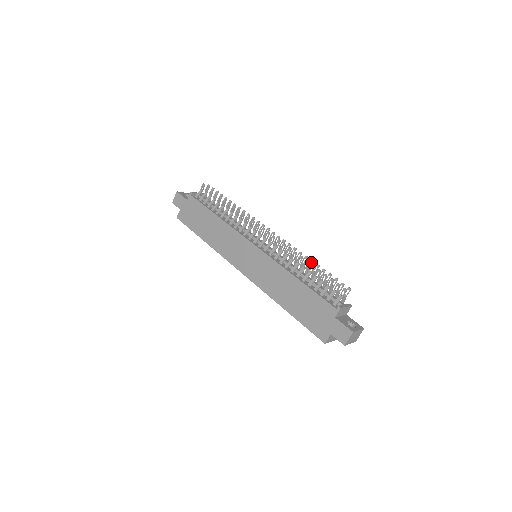
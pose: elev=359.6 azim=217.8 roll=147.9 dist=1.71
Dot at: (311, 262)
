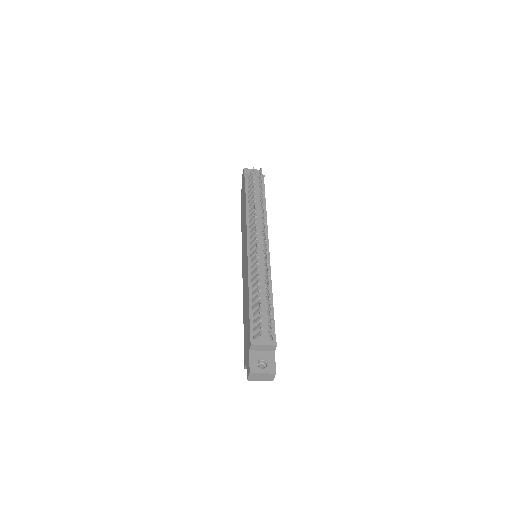
Dot at: (267, 285)
